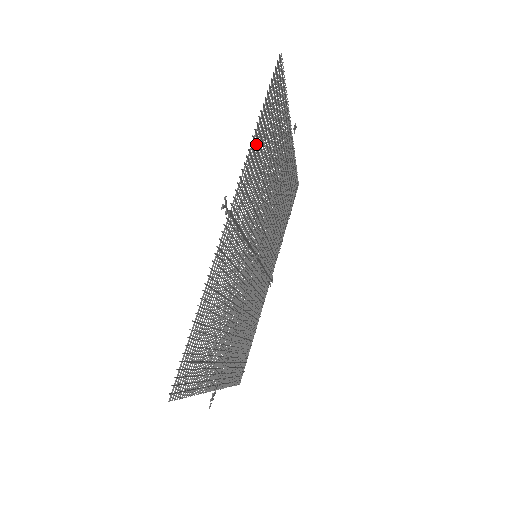
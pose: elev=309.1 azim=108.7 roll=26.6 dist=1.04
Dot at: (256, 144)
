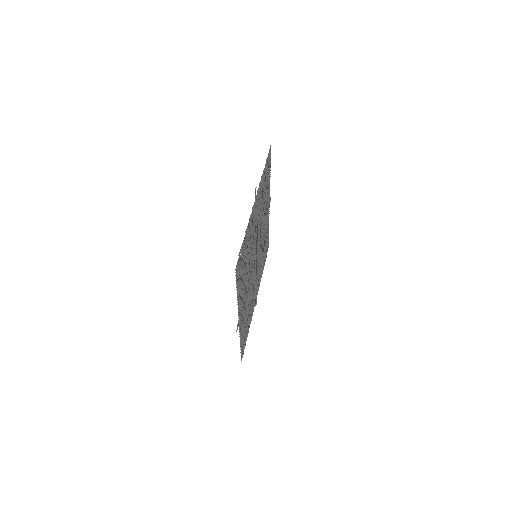
Dot at: (263, 179)
